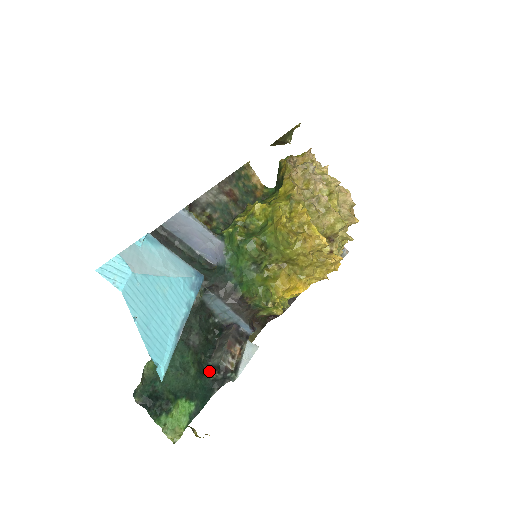
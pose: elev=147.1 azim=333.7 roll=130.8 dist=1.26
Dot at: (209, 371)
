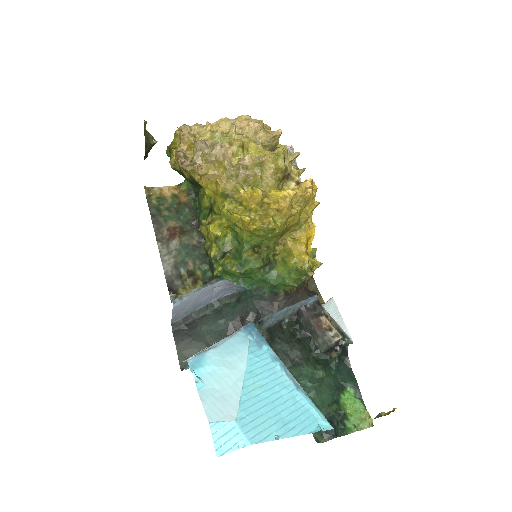
Dot at: (328, 356)
